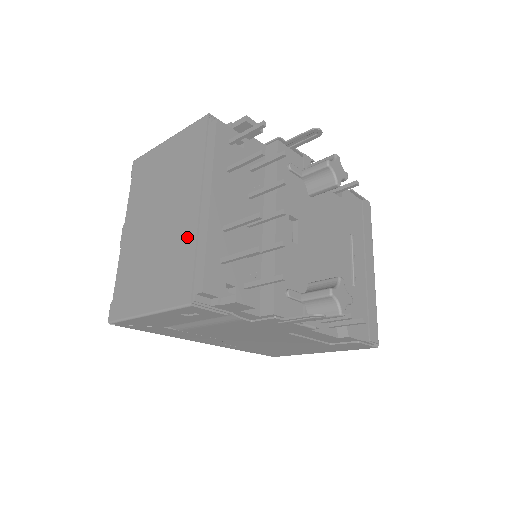
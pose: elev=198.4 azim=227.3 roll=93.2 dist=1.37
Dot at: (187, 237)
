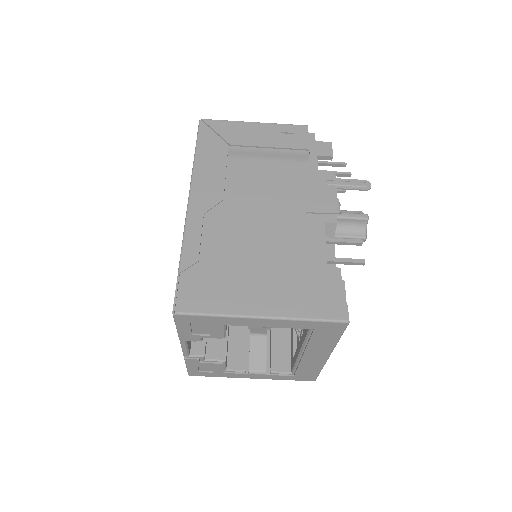
Dot at: occluded
